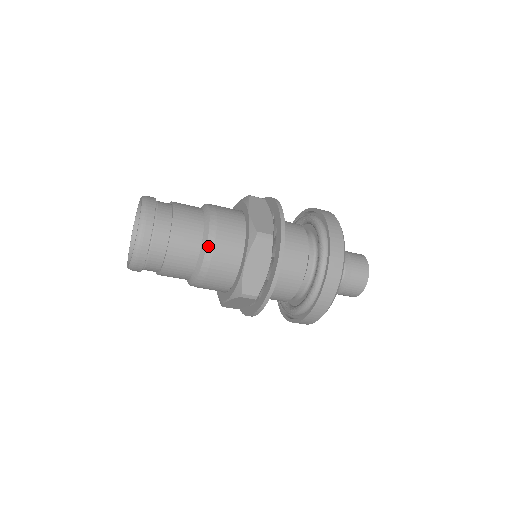
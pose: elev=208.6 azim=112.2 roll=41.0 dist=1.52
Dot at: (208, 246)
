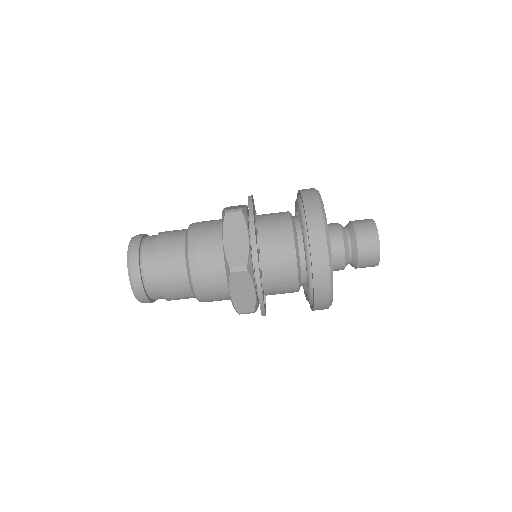
Dot at: (189, 241)
